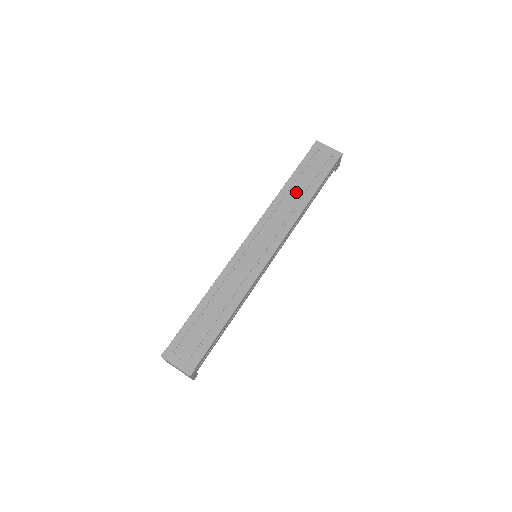
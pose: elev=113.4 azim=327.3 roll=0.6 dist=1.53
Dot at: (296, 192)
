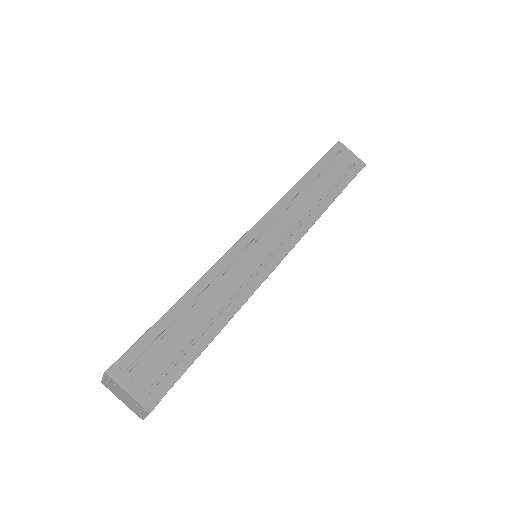
Dot at: (315, 190)
